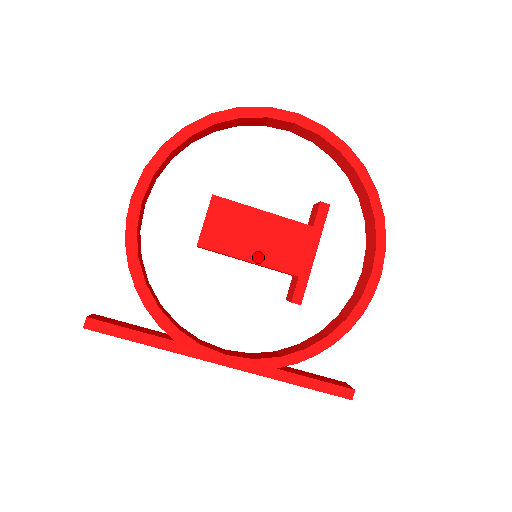
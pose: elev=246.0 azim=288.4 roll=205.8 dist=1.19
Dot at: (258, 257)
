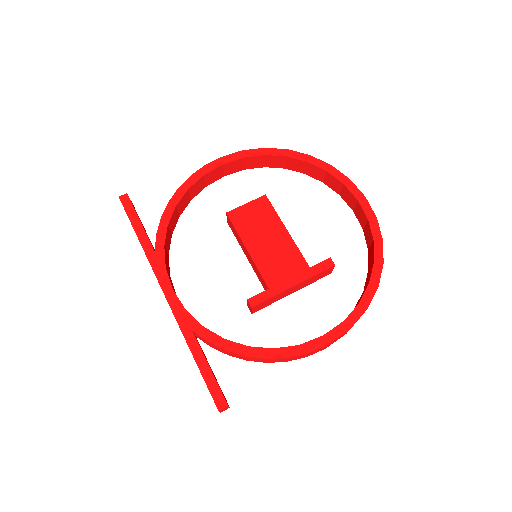
Dot at: (255, 252)
